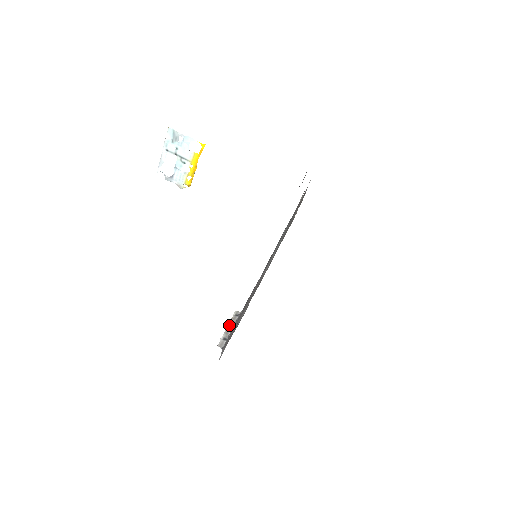
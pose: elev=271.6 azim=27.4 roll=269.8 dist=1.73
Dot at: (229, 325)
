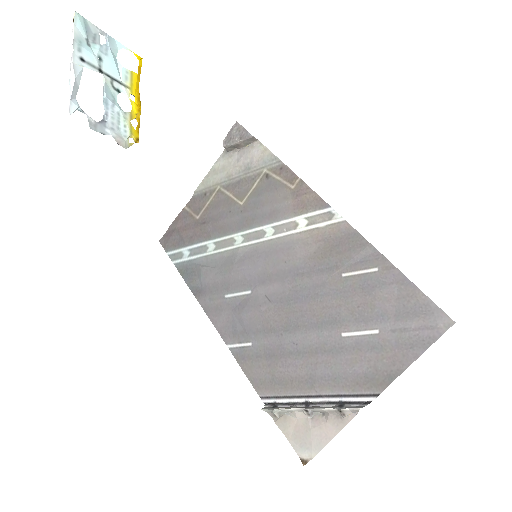
Dot at: (301, 407)
